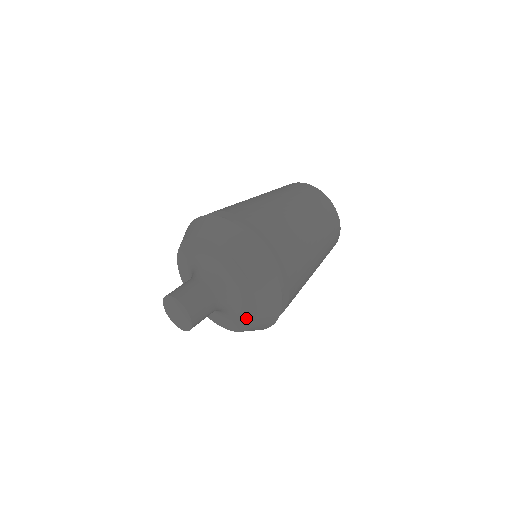
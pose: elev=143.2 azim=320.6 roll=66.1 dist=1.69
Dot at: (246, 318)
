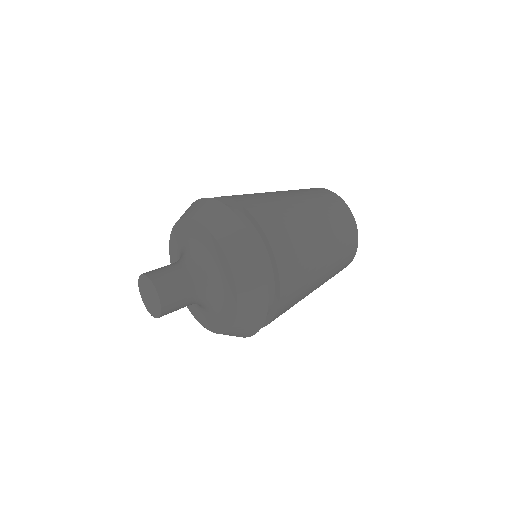
Dot at: (228, 315)
